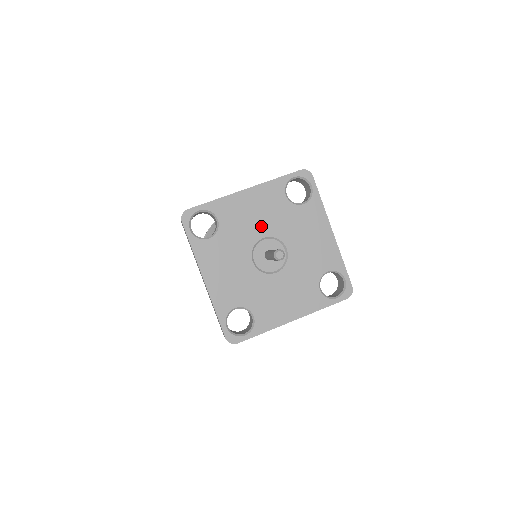
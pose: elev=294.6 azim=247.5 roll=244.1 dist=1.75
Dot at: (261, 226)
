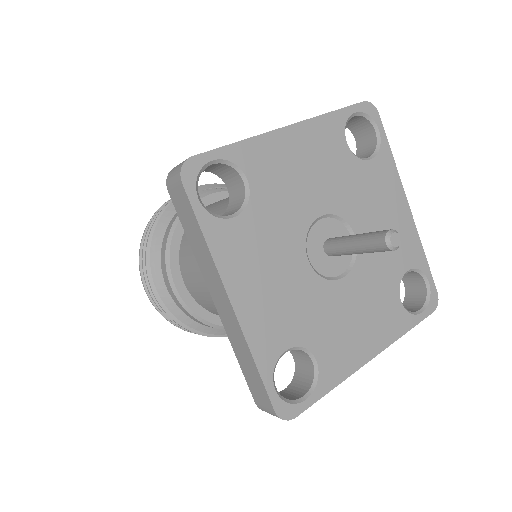
Dot at: (316, 194)
